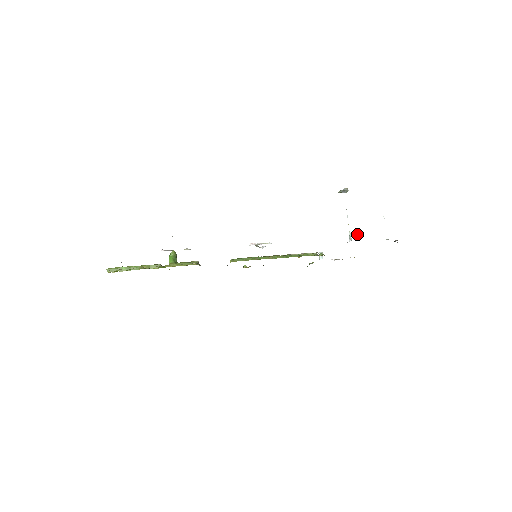
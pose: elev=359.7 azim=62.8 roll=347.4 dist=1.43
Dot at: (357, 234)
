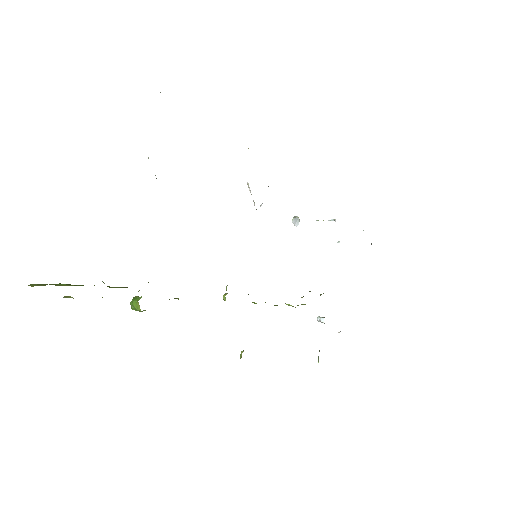
Dot at: (337, 242)
